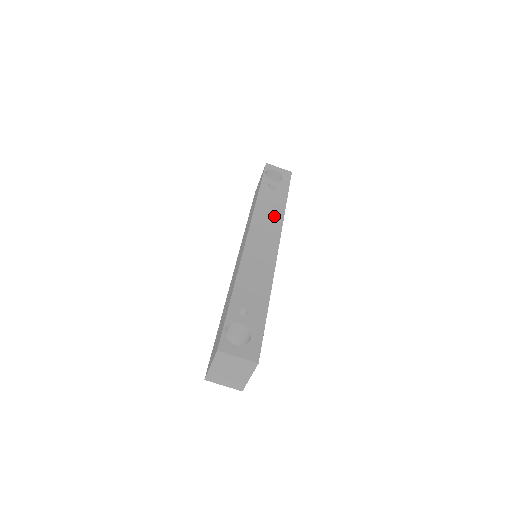
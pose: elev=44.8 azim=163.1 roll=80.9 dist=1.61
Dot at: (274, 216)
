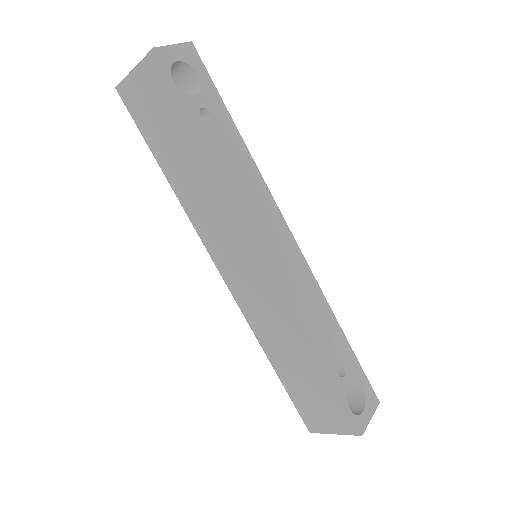
Dot at: (255, 185)
